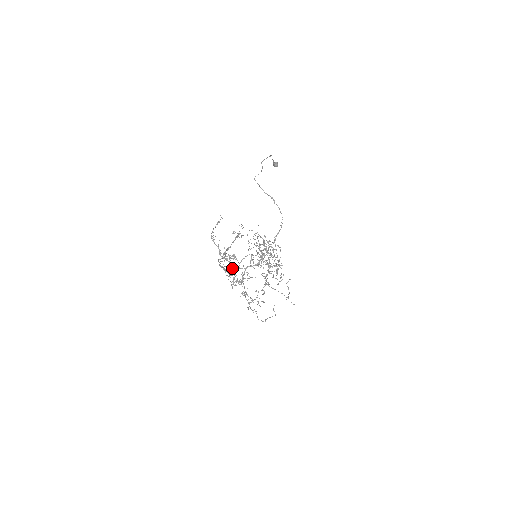
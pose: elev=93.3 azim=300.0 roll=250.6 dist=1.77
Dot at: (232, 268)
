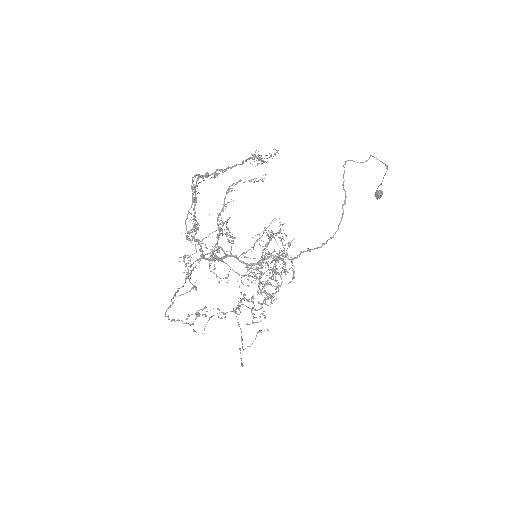
Dot at: (215, 244)
